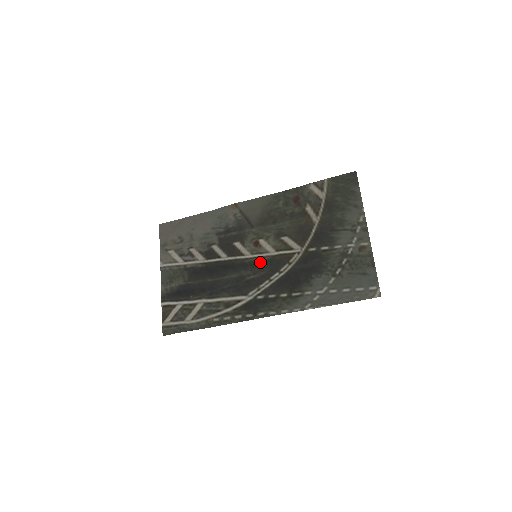
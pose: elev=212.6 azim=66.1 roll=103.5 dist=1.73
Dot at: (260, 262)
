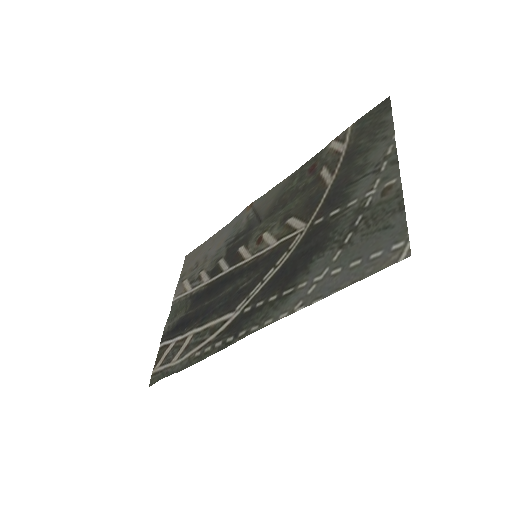
Dot at: (258, 262)
